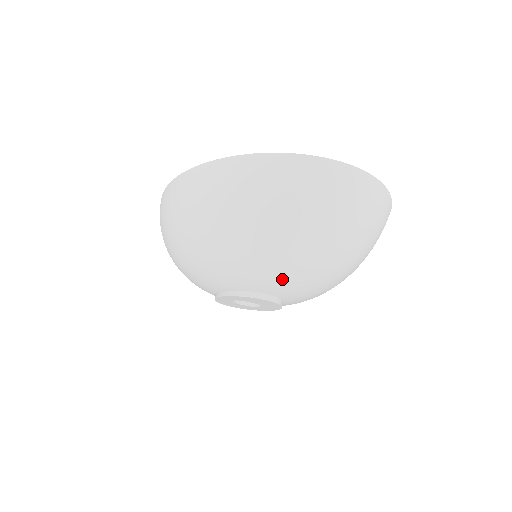
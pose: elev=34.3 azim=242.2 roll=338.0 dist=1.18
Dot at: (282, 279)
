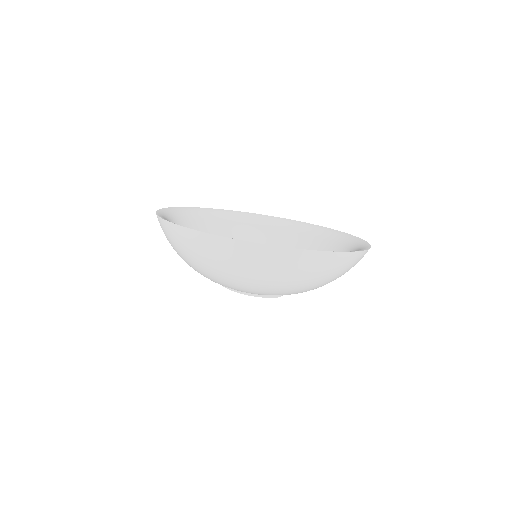
Dot at: occluded
